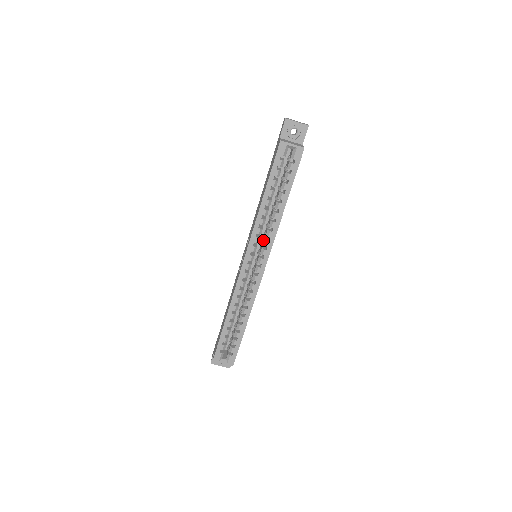
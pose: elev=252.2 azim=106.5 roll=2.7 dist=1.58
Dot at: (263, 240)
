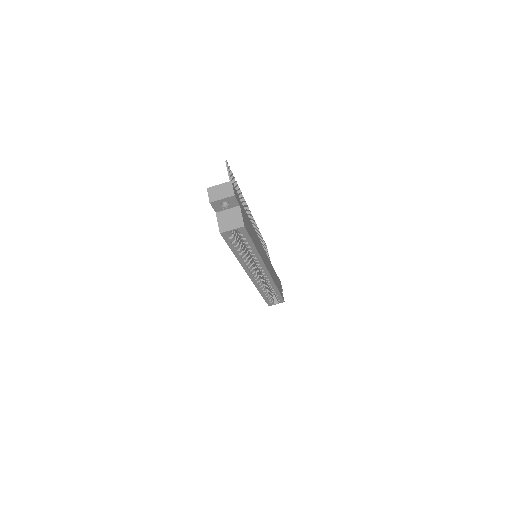
Dot at: occluded
